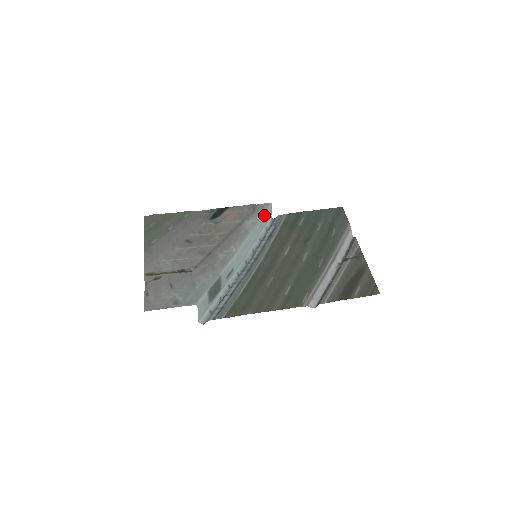
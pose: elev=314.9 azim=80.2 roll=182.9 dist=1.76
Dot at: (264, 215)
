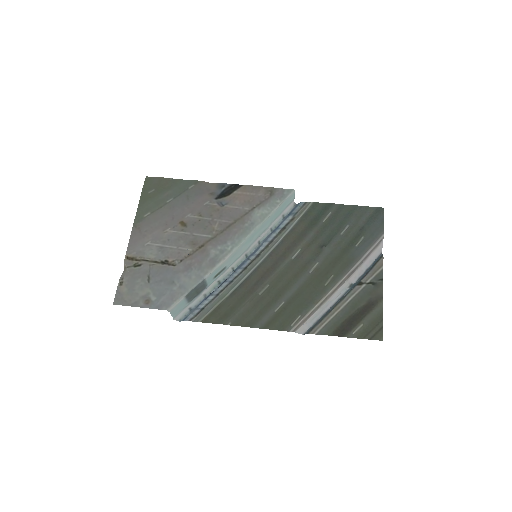
Dot at: (281, 205)
